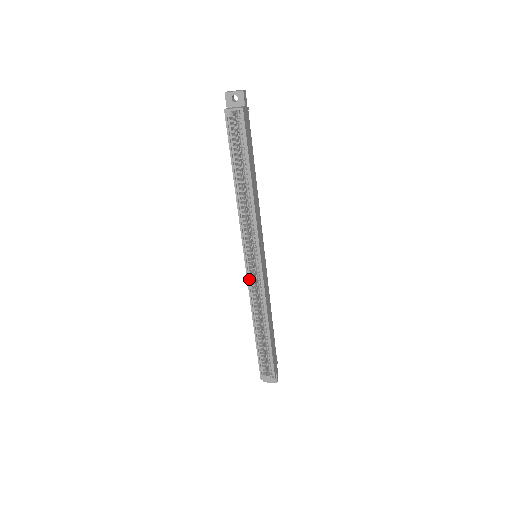
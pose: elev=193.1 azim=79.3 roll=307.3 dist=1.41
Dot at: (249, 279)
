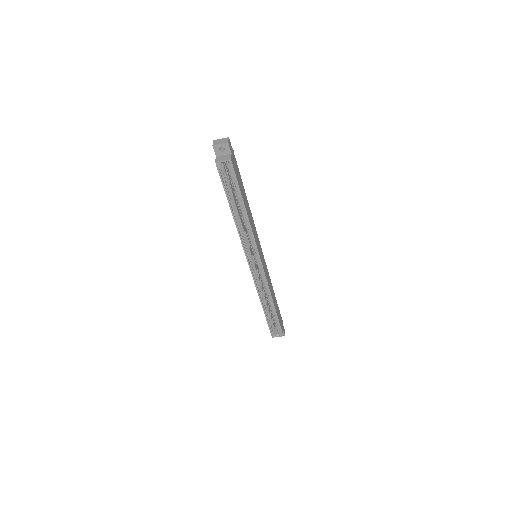
Dot at: (253, 275)
